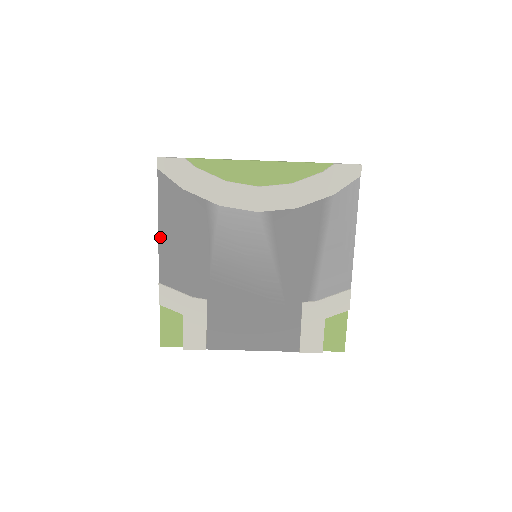
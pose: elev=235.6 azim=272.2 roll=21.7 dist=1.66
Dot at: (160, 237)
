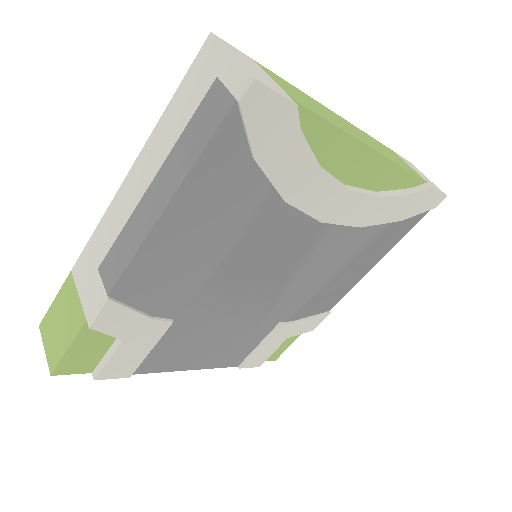
Dot at: (156, 227)
